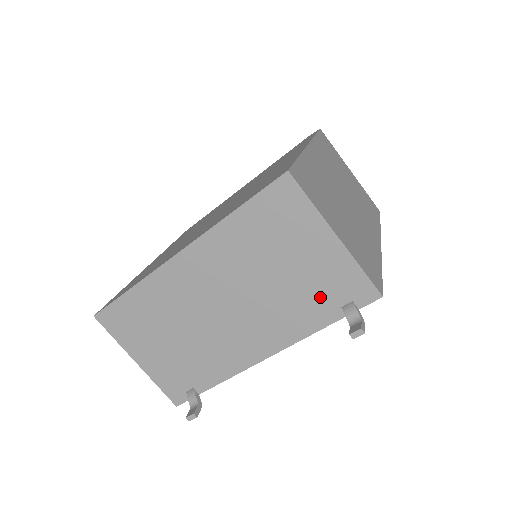
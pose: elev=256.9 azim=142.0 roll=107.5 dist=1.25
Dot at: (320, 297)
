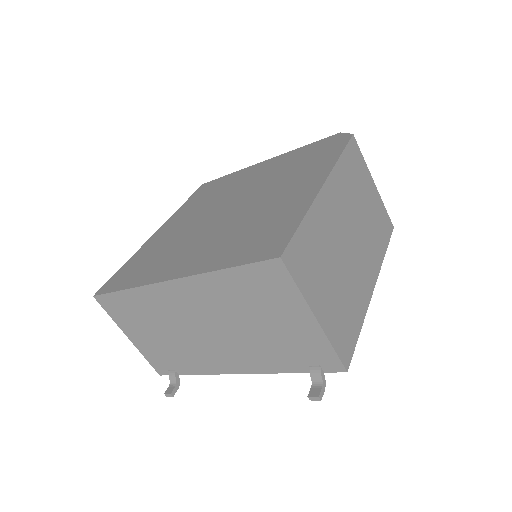
Dot at: (292, 353)
